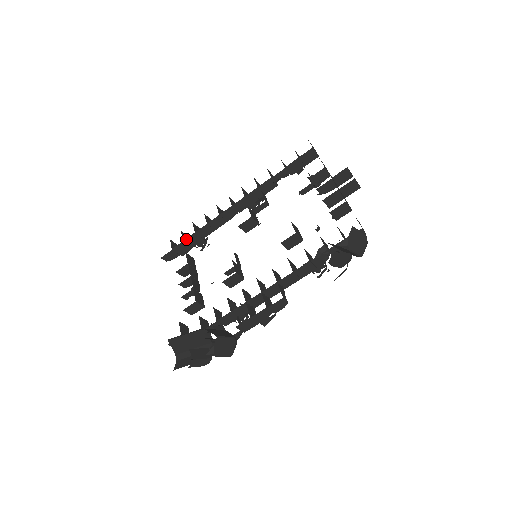
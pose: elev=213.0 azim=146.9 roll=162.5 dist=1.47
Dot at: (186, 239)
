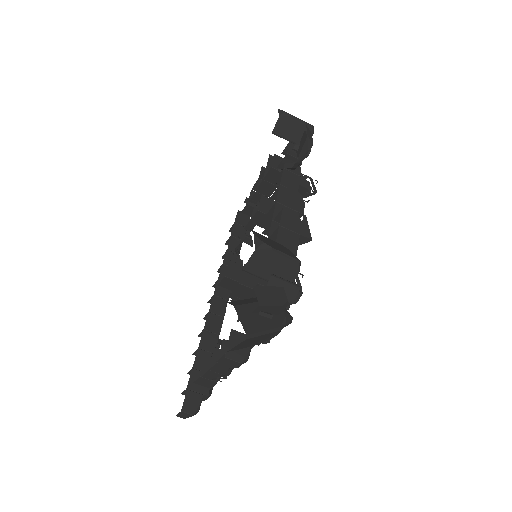
Dot at: (194, 364)
